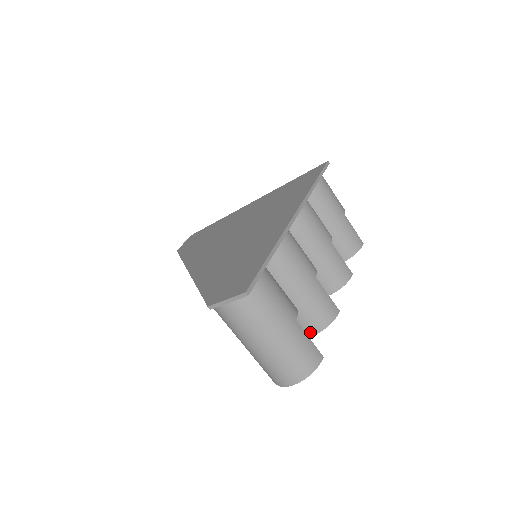
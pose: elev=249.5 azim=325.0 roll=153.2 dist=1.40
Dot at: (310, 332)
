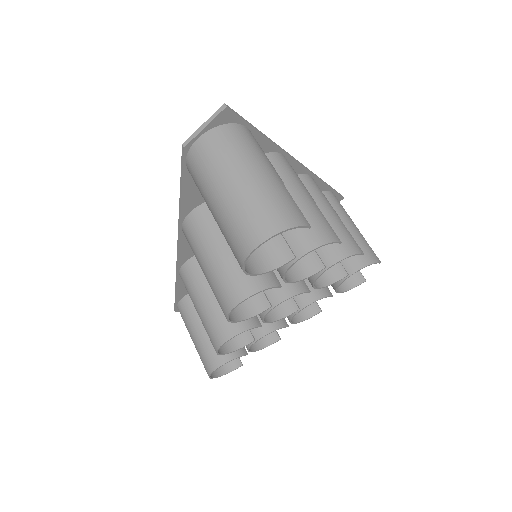
Dot at: (301, 250)
